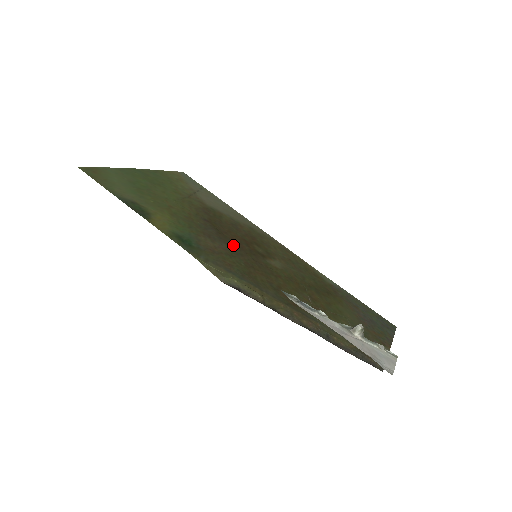
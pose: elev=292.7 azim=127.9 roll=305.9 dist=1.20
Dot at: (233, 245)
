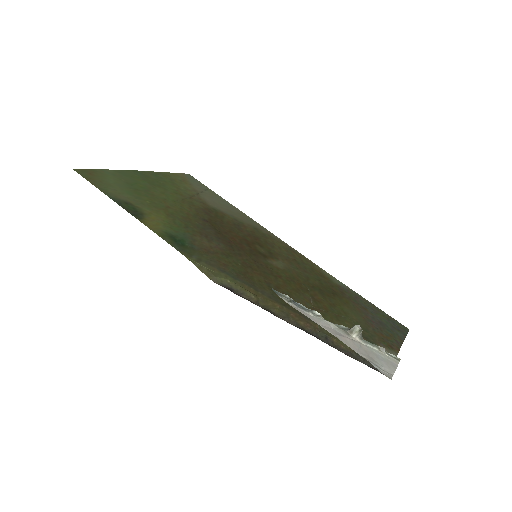
Dot at: (232, 245)
